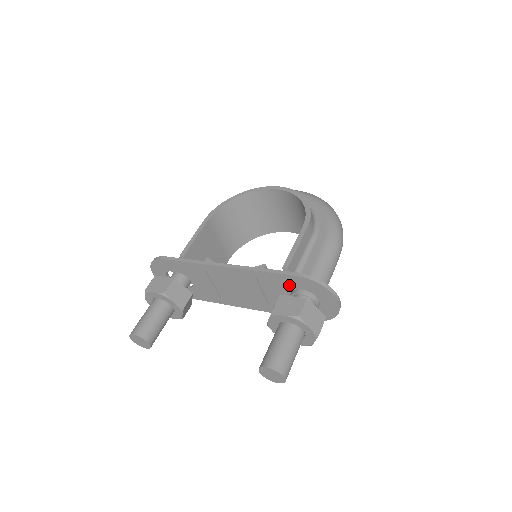
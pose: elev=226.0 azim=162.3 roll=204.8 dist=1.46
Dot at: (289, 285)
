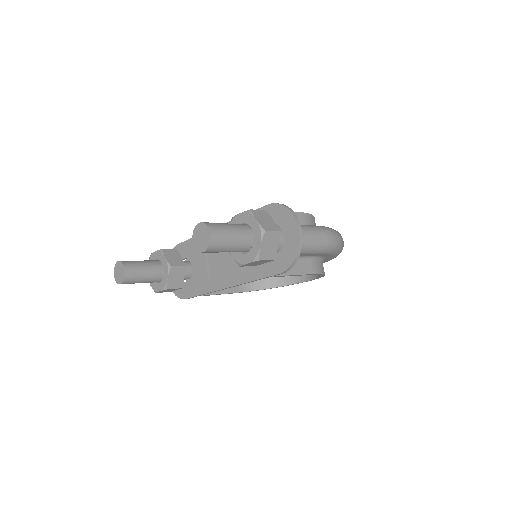
Dot at: occluded
